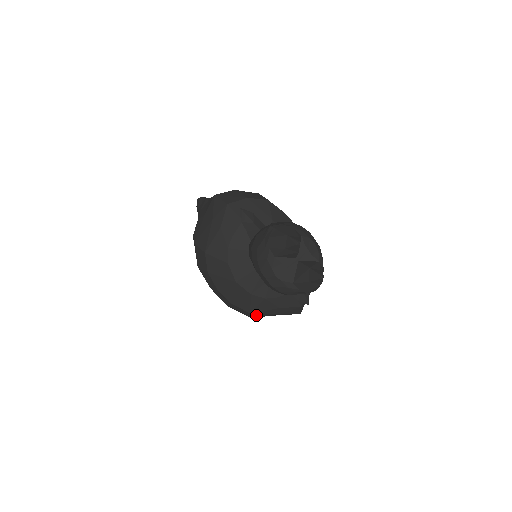
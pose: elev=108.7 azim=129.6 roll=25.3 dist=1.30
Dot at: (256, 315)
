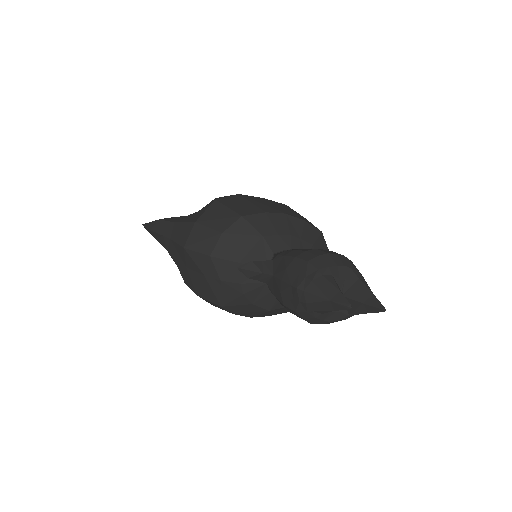
Dot at: occluded
